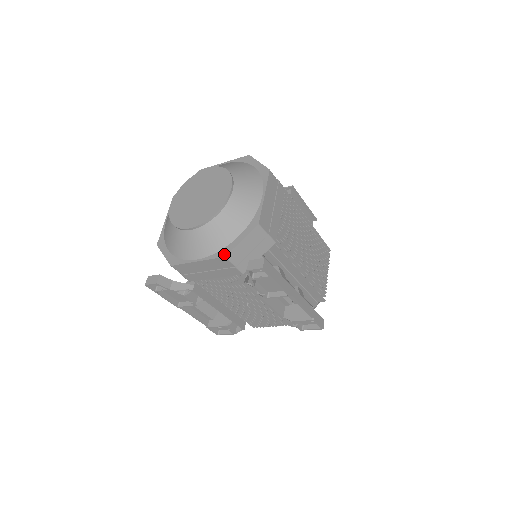
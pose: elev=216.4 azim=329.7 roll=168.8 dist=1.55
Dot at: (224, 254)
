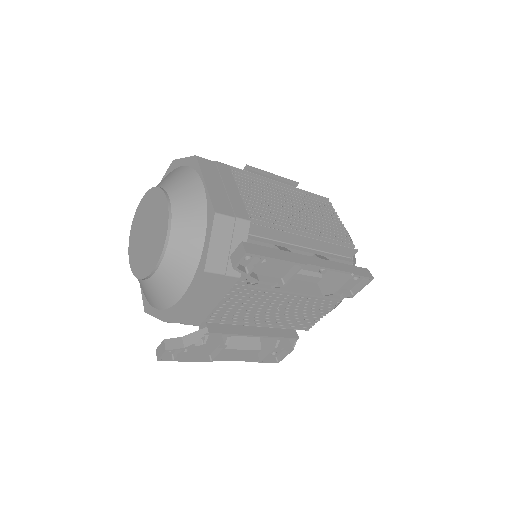
Dot at: (202, 269)
